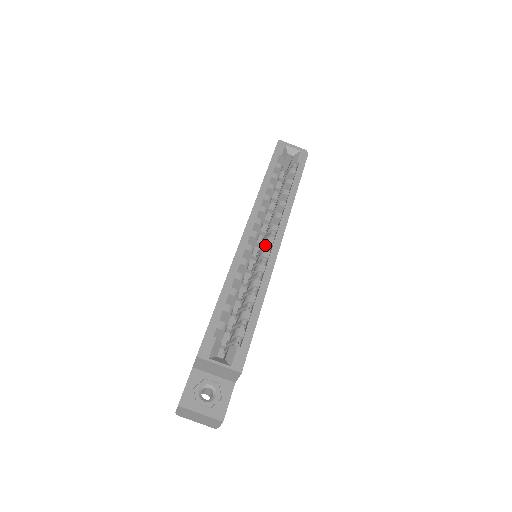
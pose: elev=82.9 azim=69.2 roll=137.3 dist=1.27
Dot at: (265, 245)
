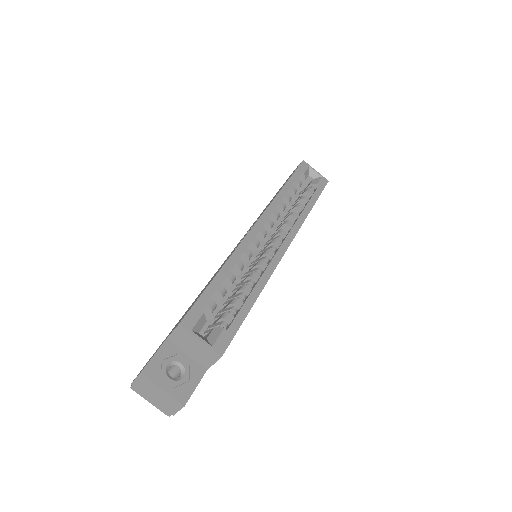
Dot at: (270, 246)
